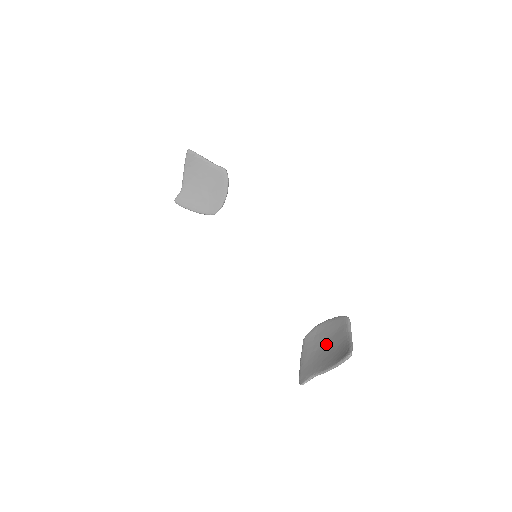
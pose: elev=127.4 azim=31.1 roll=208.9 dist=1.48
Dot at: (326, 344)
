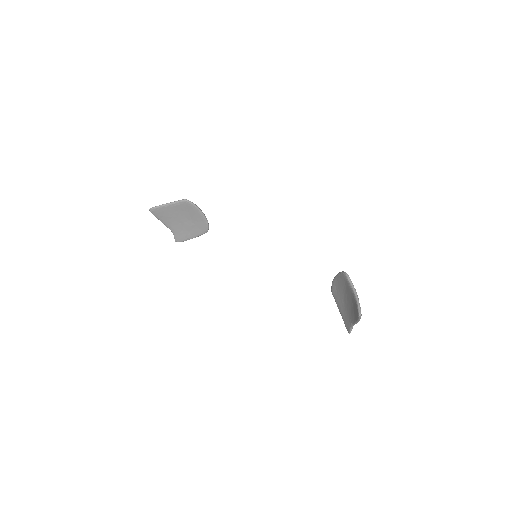
Dot at: (346, 298)
